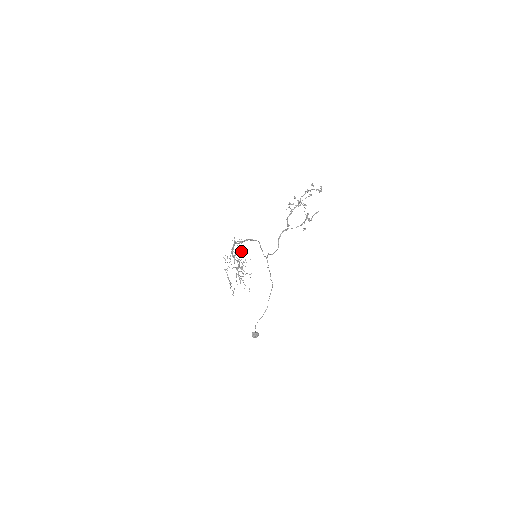
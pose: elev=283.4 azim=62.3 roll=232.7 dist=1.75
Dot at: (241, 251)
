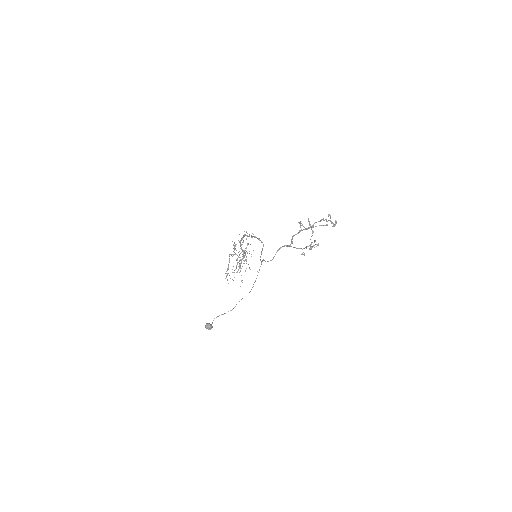
Dot at: (247, 244)
